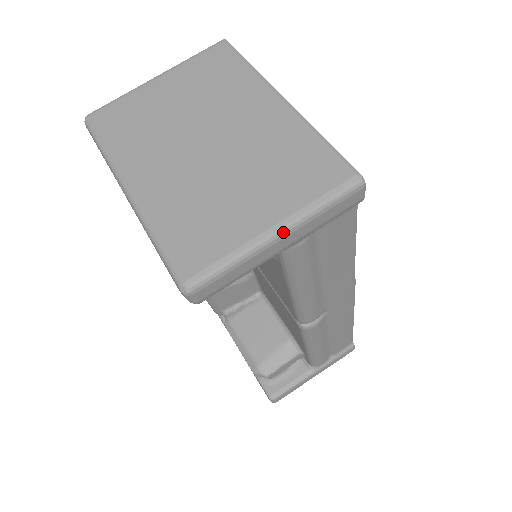
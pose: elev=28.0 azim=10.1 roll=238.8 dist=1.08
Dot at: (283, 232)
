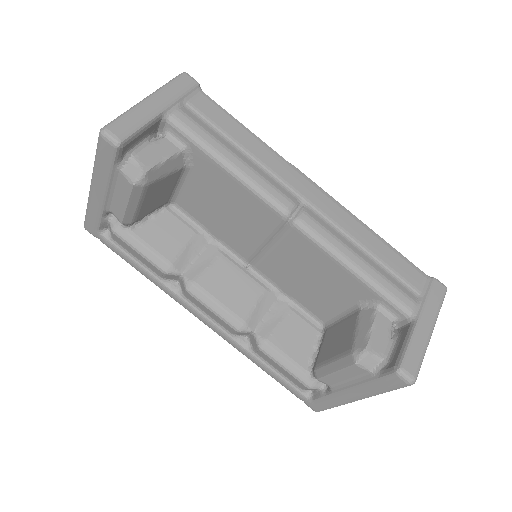
Dot at: (149, 97)
